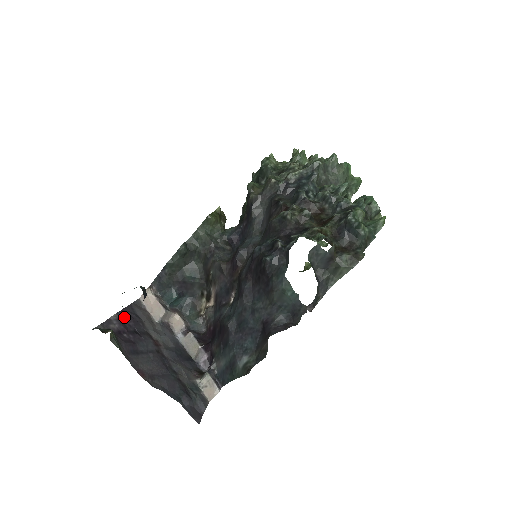
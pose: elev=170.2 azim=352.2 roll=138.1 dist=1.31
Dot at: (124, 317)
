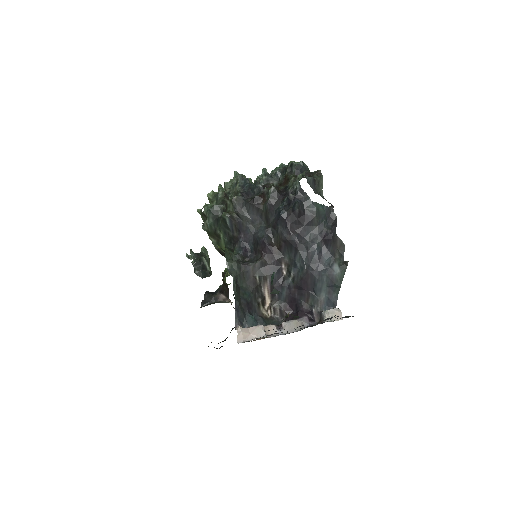
Dot at: occluded
